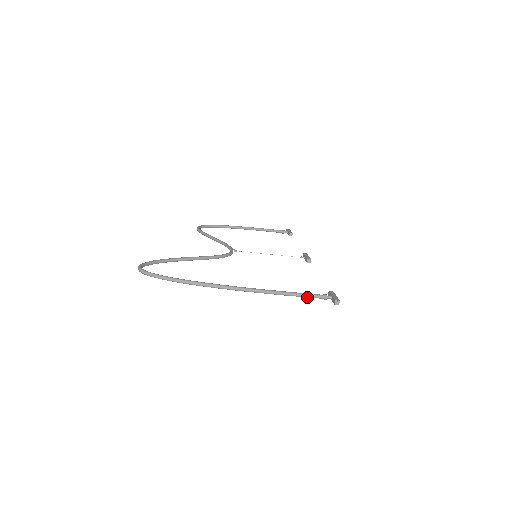
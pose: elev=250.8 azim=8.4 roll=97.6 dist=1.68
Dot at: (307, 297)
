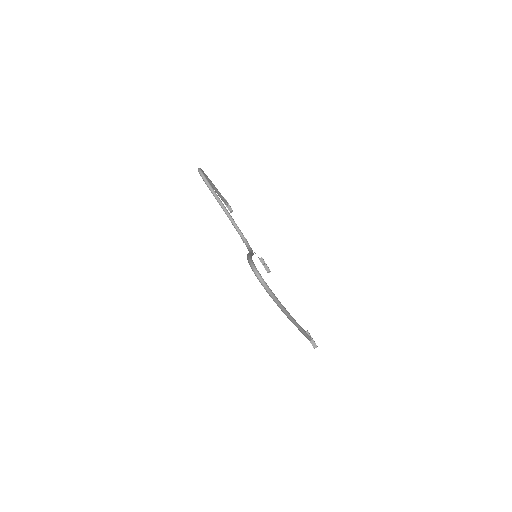
Dot at: (307, 337)
